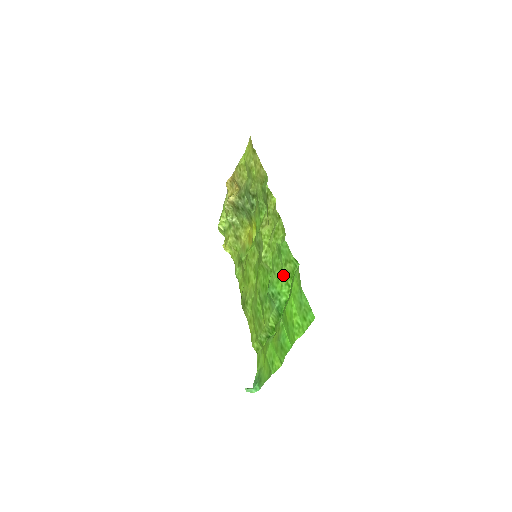
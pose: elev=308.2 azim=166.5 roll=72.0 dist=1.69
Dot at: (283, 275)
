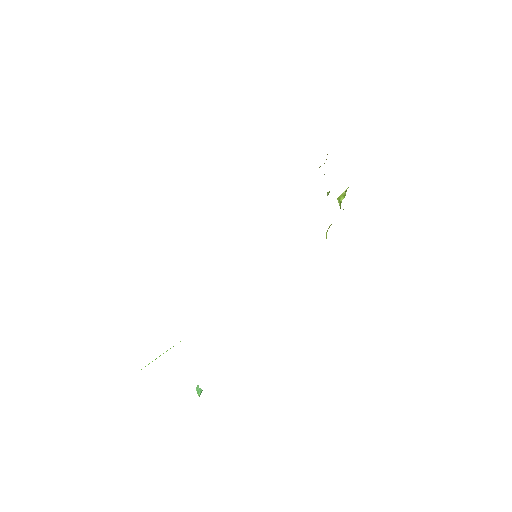
Dot at: occluded
